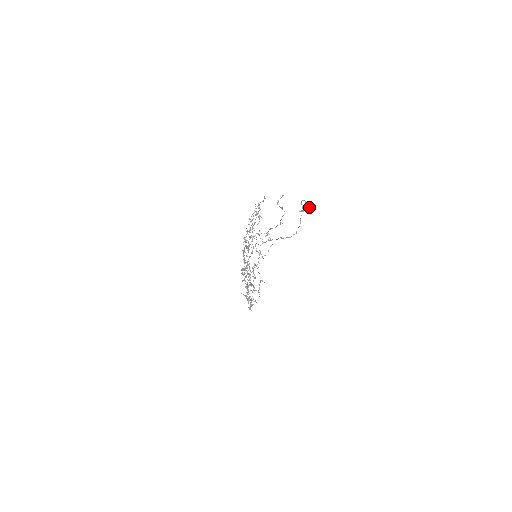
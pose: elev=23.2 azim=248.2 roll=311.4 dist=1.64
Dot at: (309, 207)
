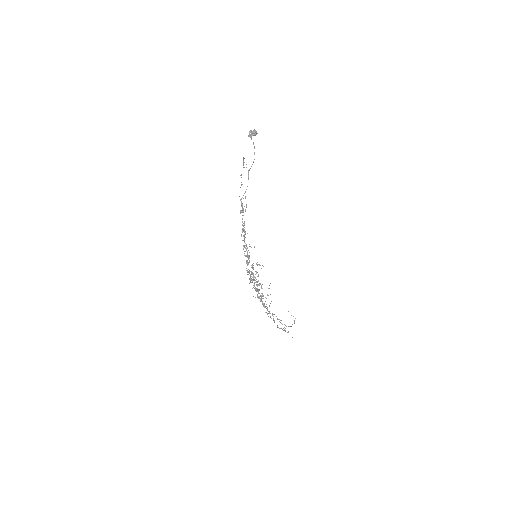
Dot at: (254, 131)
